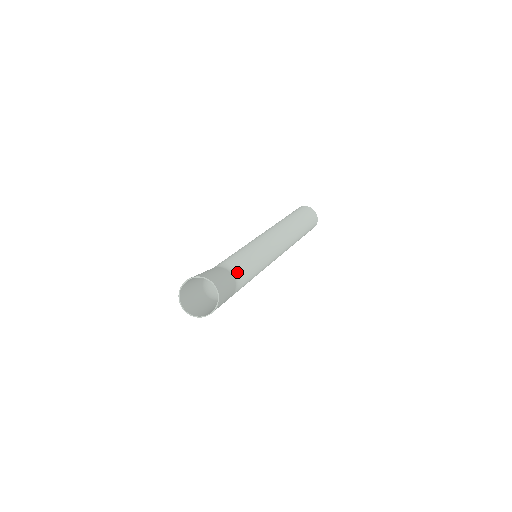
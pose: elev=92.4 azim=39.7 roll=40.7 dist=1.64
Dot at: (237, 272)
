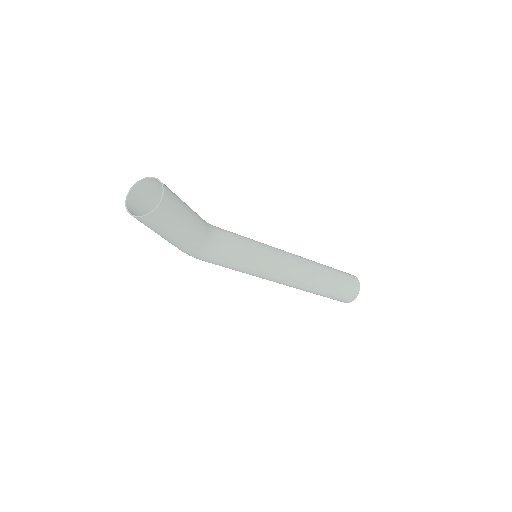
Dot at: (217, 239)
